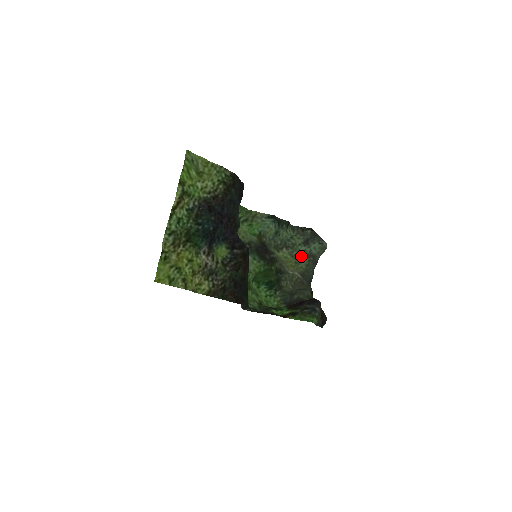
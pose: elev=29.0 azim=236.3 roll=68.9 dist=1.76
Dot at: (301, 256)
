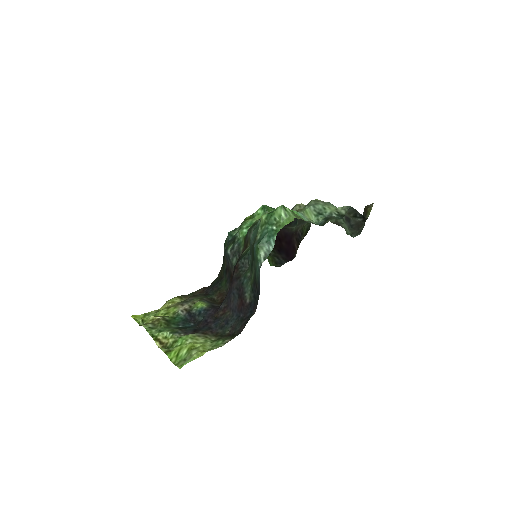
Dot at: occluded
